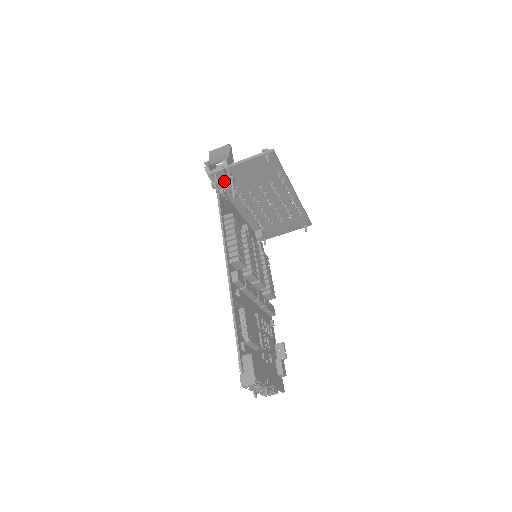
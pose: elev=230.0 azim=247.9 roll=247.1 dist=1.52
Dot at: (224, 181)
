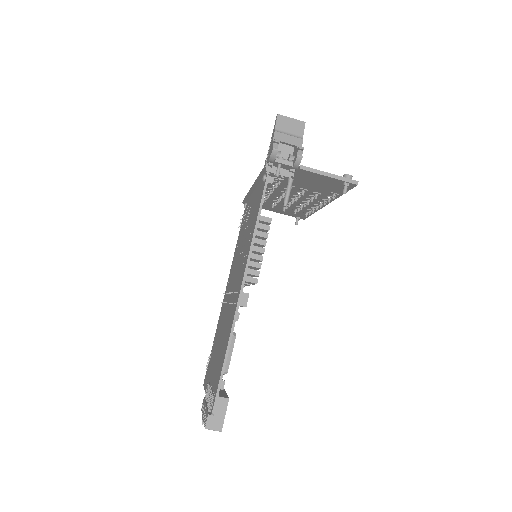
Dot at: (283, 176)
